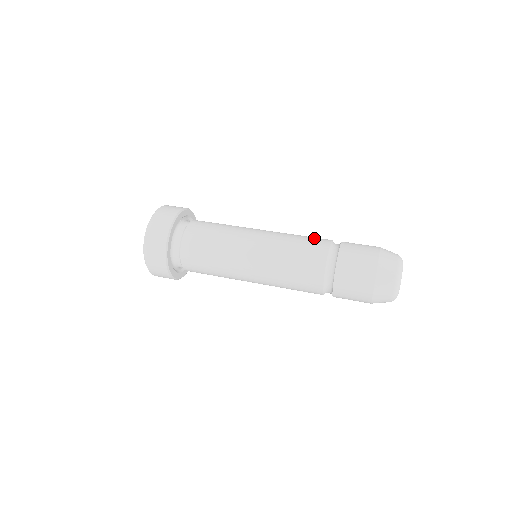
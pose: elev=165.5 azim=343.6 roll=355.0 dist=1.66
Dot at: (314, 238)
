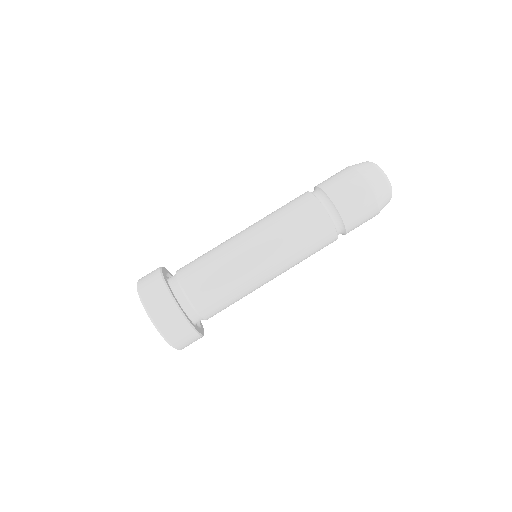
Dot at: (307, 216)
